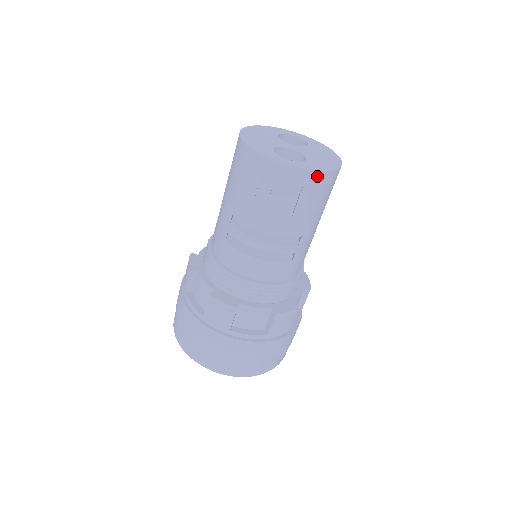
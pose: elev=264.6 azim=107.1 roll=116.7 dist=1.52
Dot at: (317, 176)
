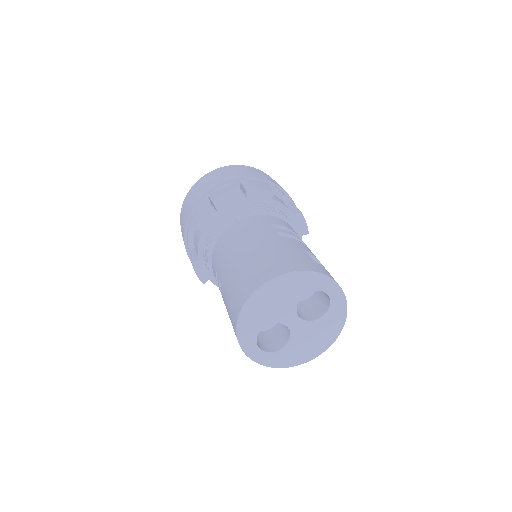
Dot at: (273, 364)
